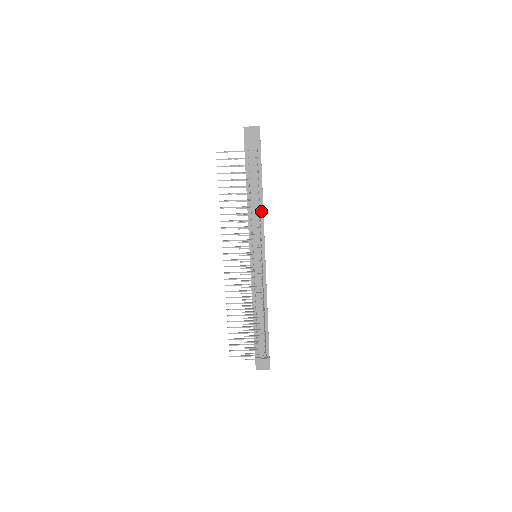
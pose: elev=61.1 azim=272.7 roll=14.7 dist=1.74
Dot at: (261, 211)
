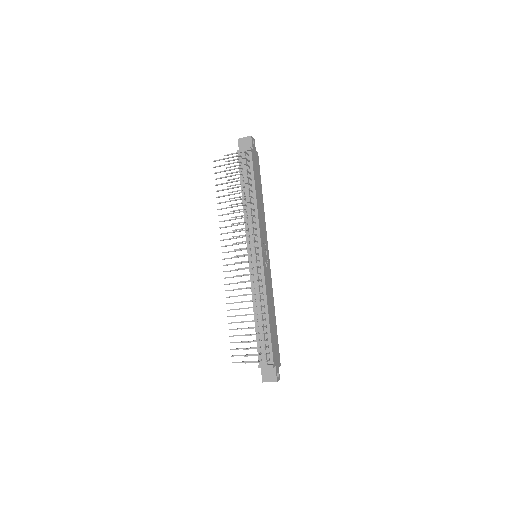
Dot at: (255, 209)
